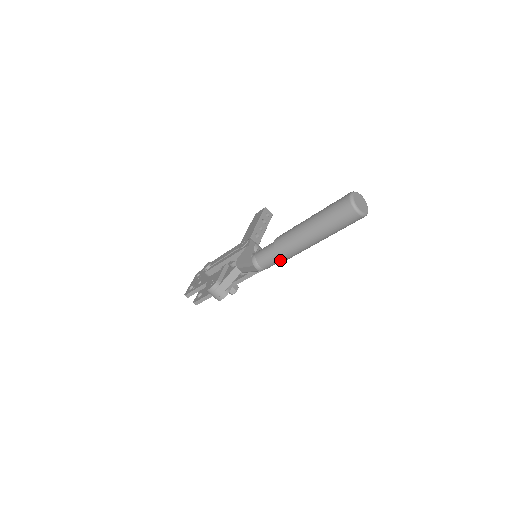
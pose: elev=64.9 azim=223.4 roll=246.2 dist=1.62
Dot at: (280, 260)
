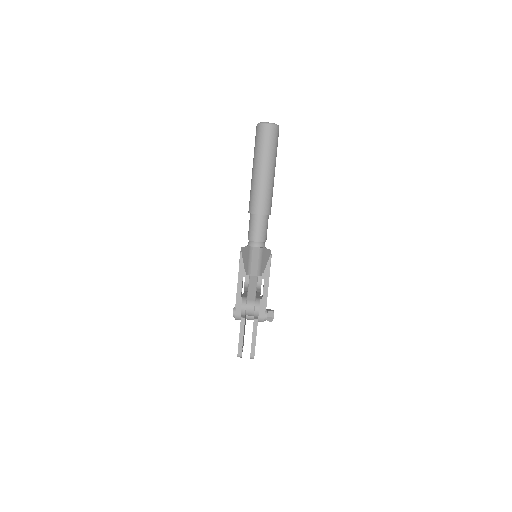
Dot at: (264, 221)
